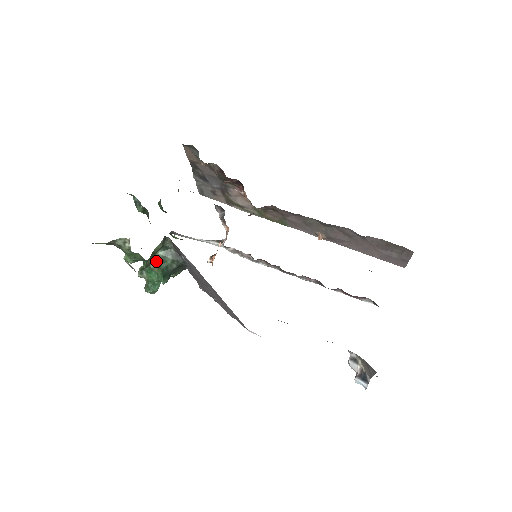
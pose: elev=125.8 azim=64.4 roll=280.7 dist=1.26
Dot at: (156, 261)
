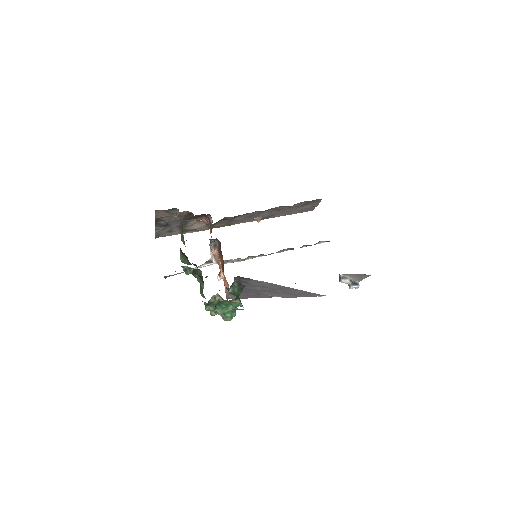
Dot at: occluded
